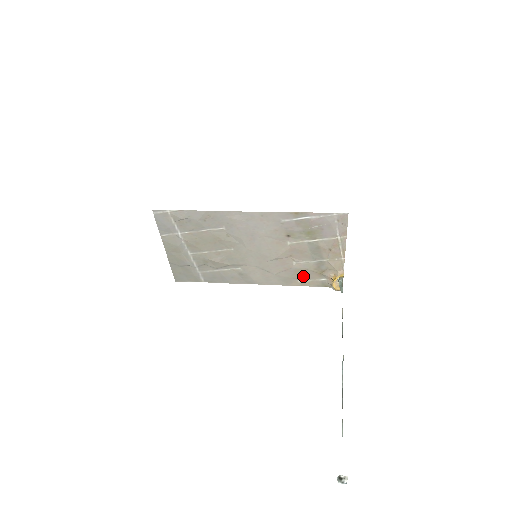
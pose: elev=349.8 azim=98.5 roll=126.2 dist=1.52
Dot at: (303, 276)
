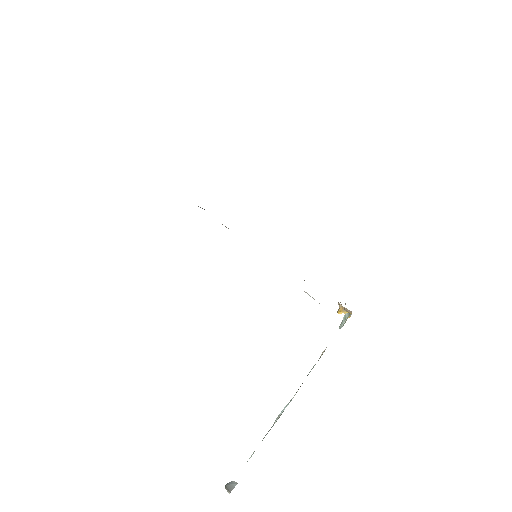
Dot at: occluded
